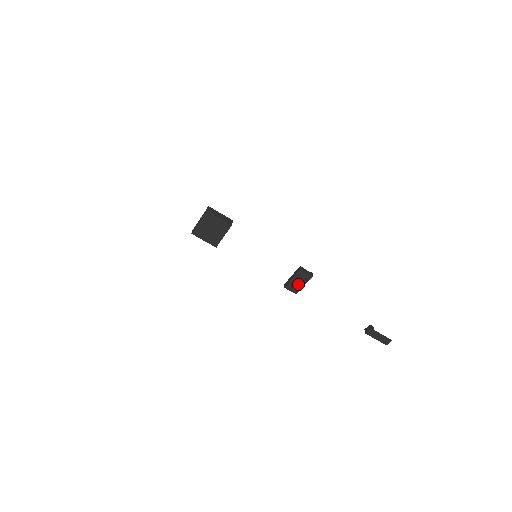
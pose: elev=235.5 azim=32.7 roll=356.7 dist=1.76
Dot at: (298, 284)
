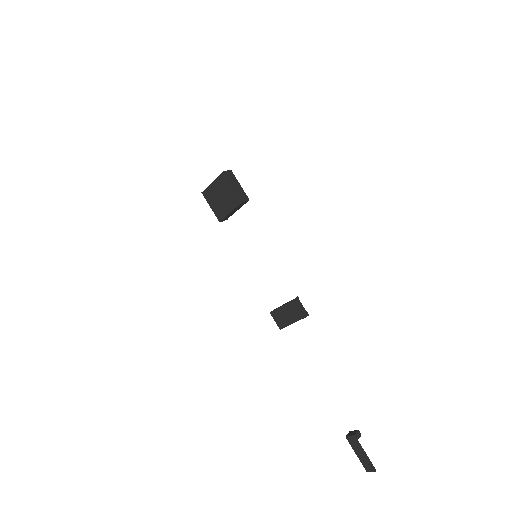
Dot at: (286, 318)
